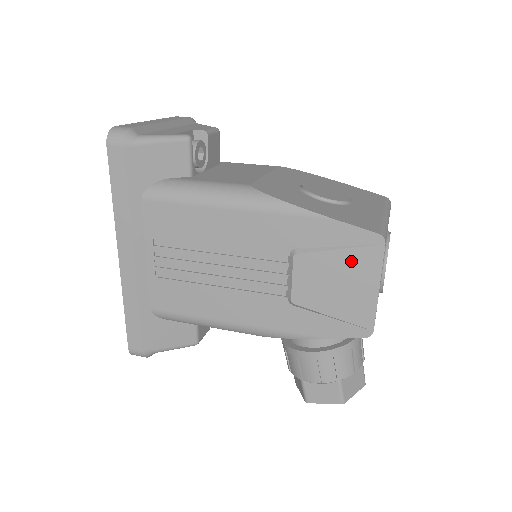
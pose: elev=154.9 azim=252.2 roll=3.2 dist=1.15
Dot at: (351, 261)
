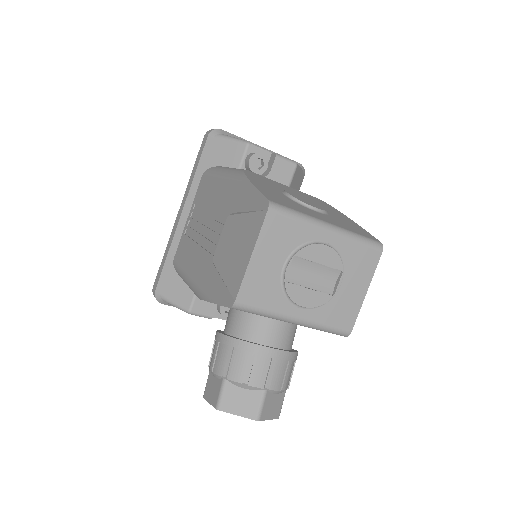
Dot at: (248, 225)
